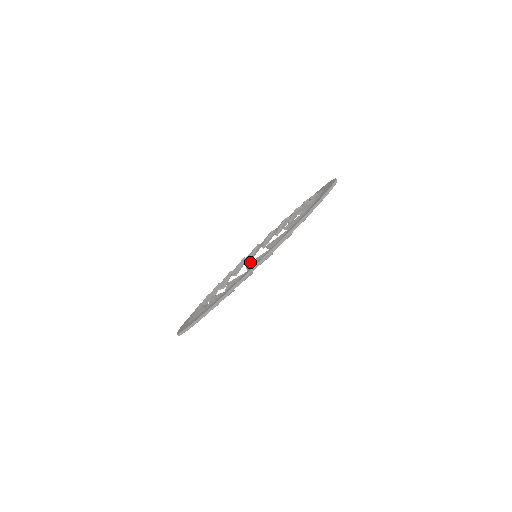
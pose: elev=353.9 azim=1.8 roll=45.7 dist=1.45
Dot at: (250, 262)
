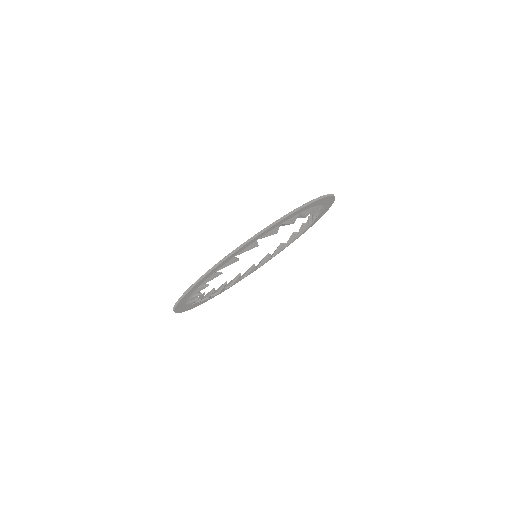
Dot at: occluded
